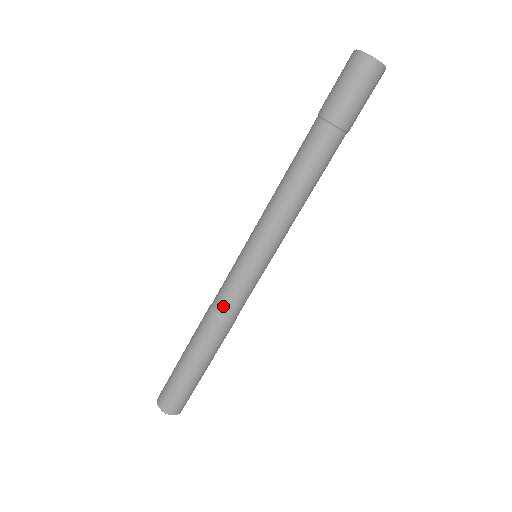
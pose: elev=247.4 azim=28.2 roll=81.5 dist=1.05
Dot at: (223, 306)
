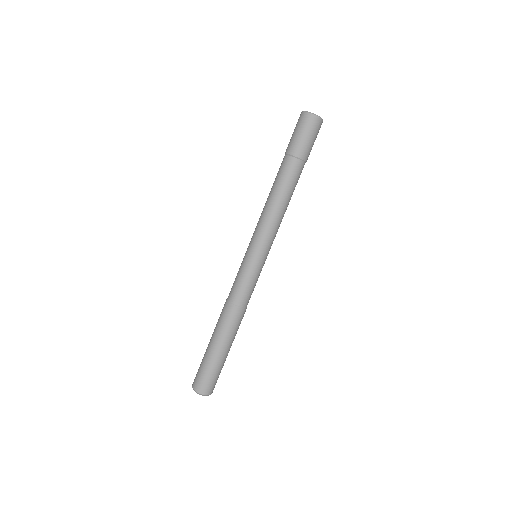
Dot at: (231, 291)
